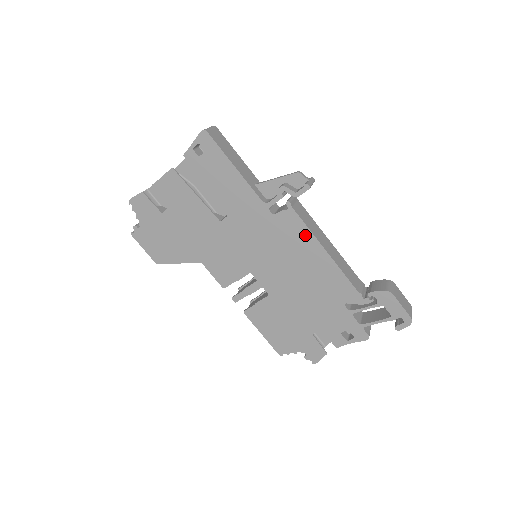
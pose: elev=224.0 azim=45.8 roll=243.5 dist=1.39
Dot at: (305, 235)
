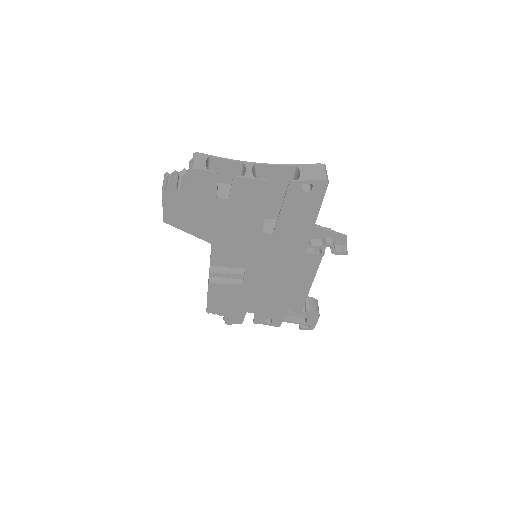
Dot at: (311, 272)
